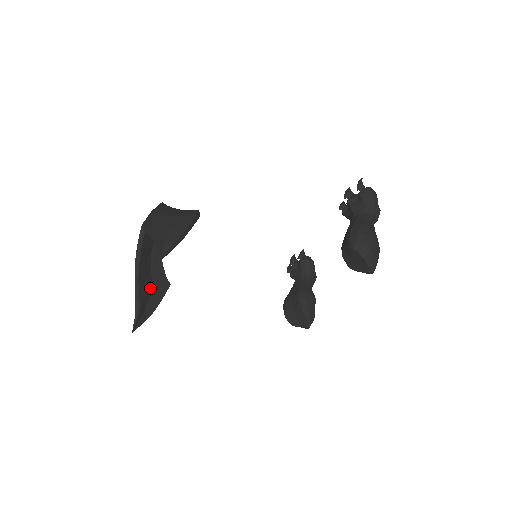
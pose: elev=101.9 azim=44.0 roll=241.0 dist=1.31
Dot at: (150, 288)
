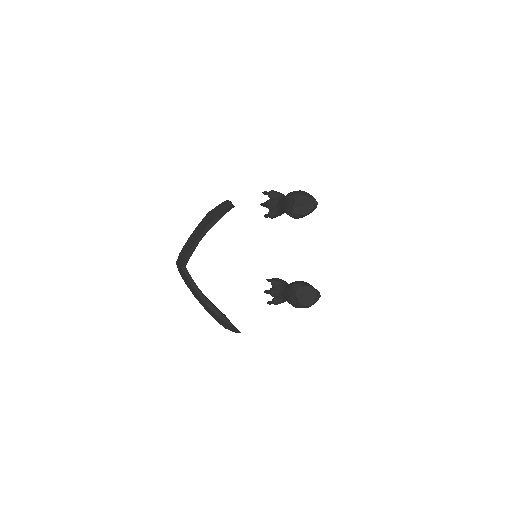
Dot at: occluded
